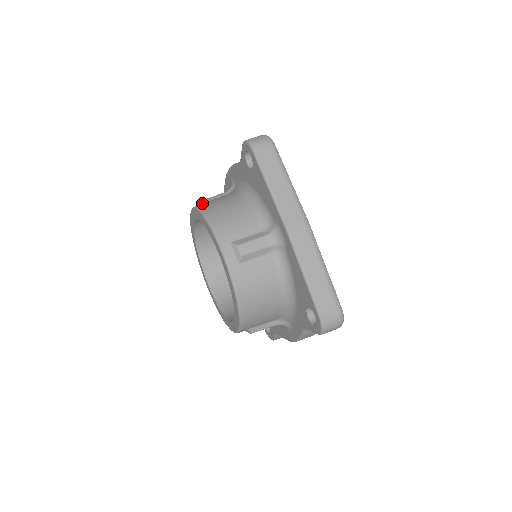
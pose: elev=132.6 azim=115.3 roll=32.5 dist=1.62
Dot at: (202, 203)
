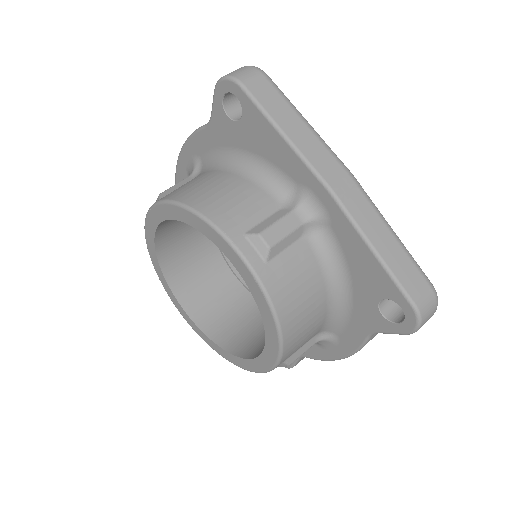
Dot at: (162, 197)
